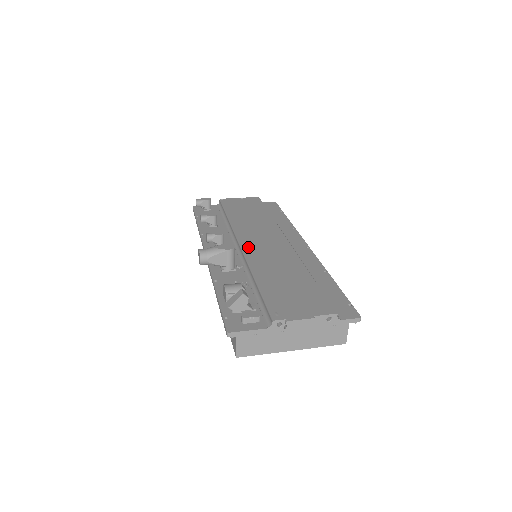
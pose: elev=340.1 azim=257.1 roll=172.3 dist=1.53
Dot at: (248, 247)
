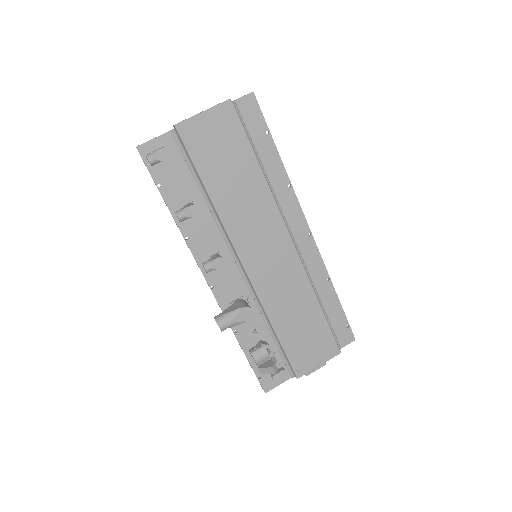
Dot at: (253, 270)
